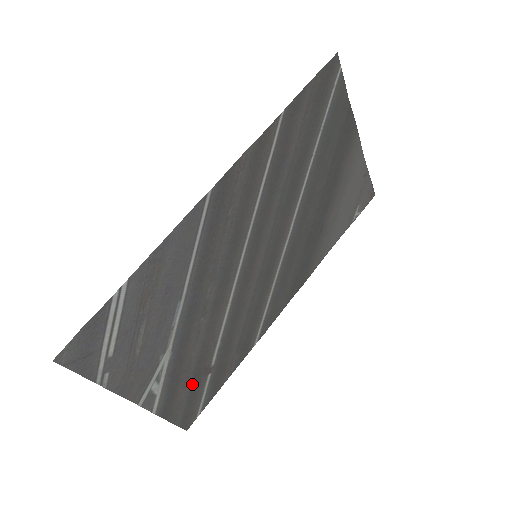
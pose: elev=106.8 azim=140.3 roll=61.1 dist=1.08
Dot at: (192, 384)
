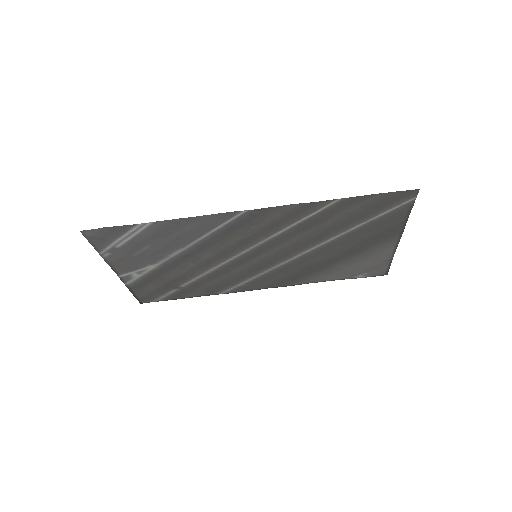
Dot at: (161, 287)
